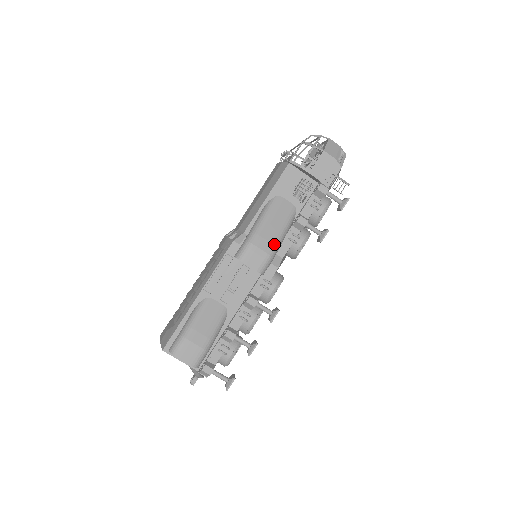
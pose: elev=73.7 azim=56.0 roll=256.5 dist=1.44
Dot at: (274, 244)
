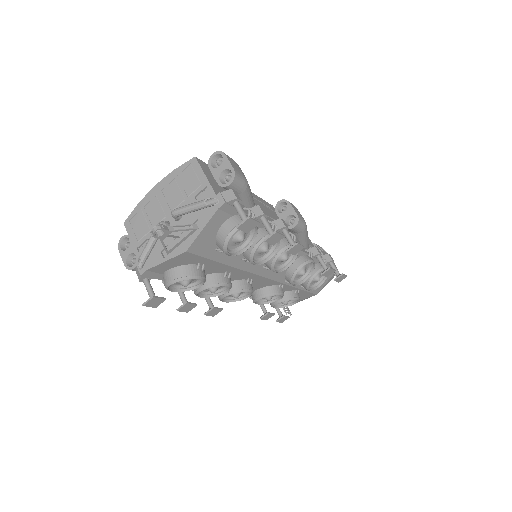
Dot at: occluded
